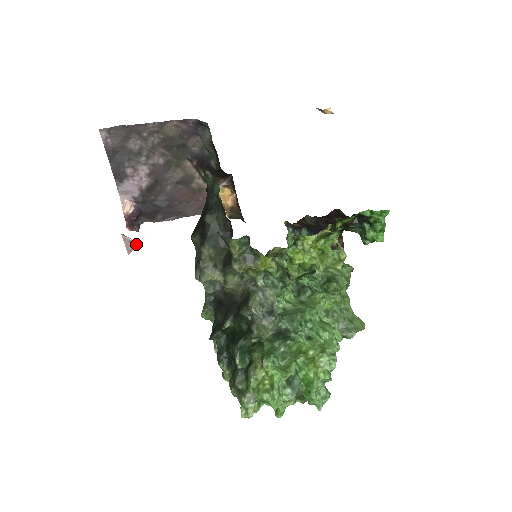
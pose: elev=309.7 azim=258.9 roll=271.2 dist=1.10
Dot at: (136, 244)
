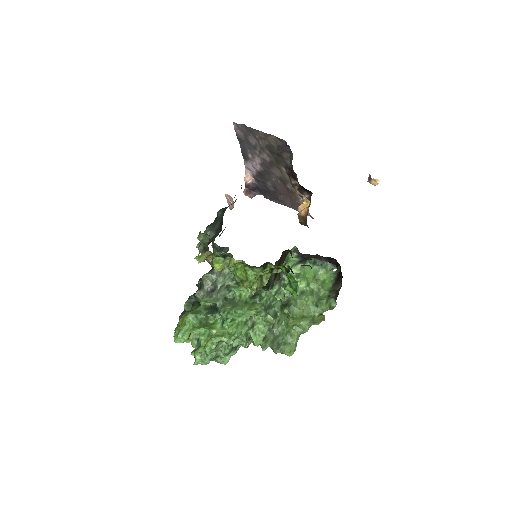
Dot at: occluded
